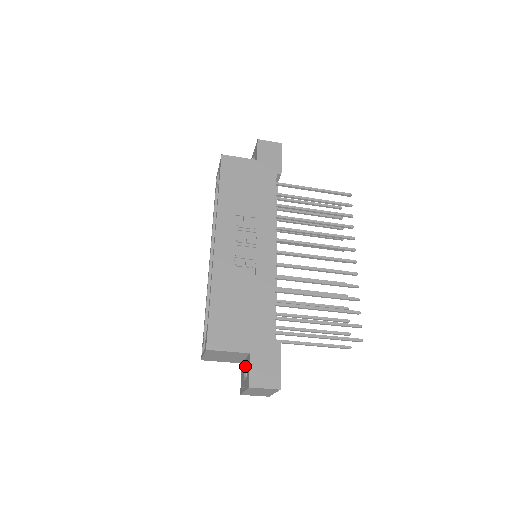
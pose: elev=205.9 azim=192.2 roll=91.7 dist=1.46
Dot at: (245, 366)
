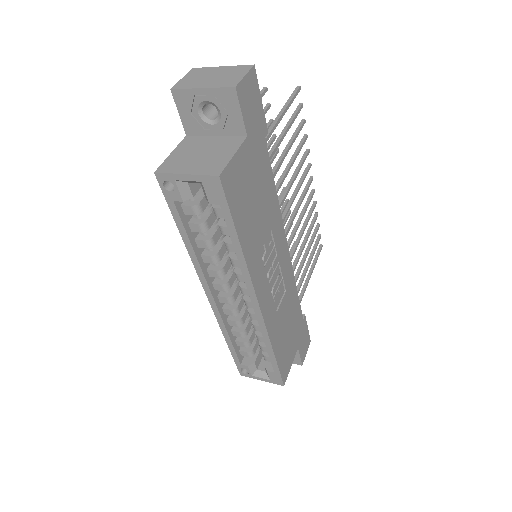
Dot at: occluded
